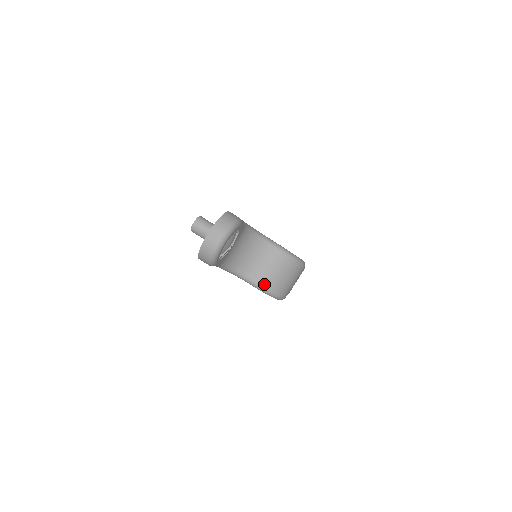
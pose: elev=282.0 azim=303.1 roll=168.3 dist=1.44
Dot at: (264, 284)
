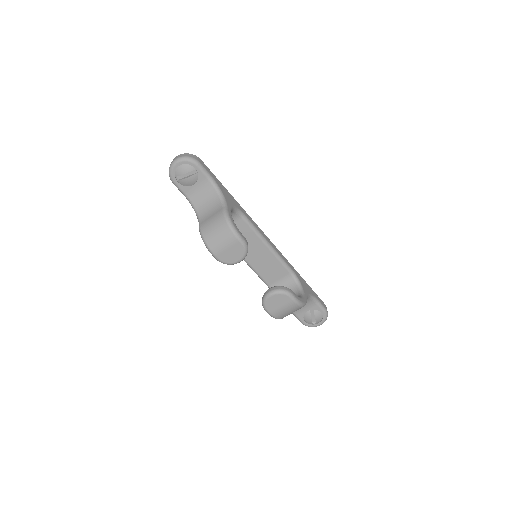
Dot at: (202, 227)
